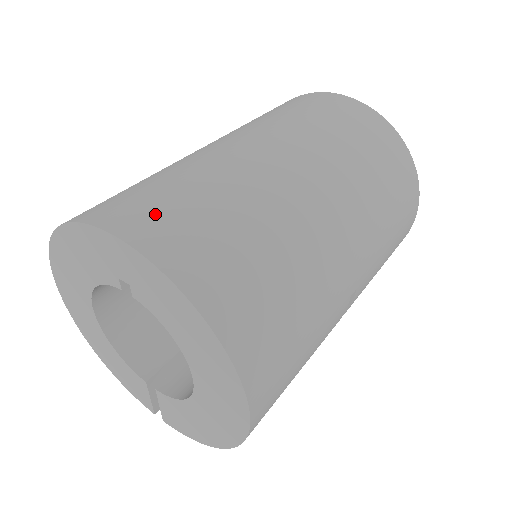
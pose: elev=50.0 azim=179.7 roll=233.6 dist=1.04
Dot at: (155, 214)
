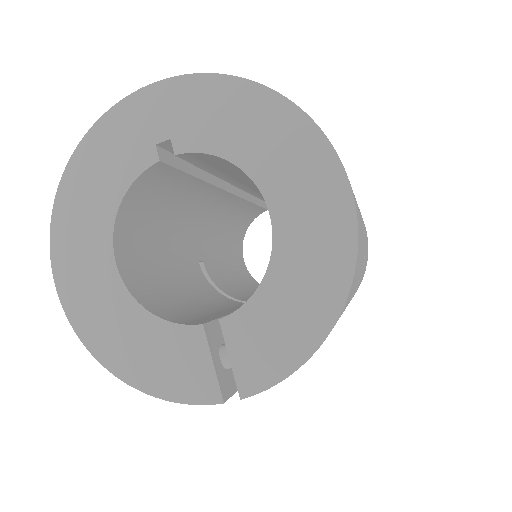
Dot at: occluded
